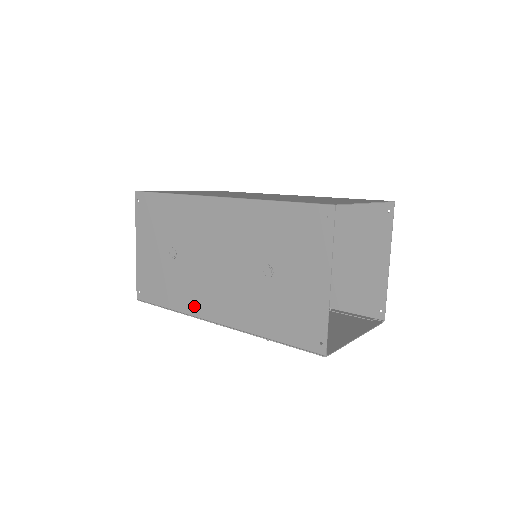
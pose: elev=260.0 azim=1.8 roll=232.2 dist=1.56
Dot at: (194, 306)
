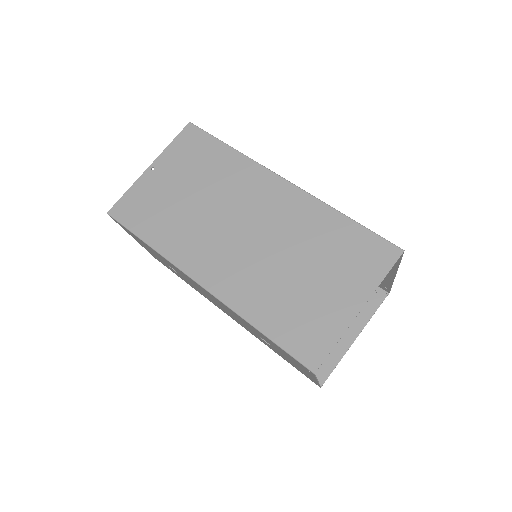
Dot at: (209, 300)
